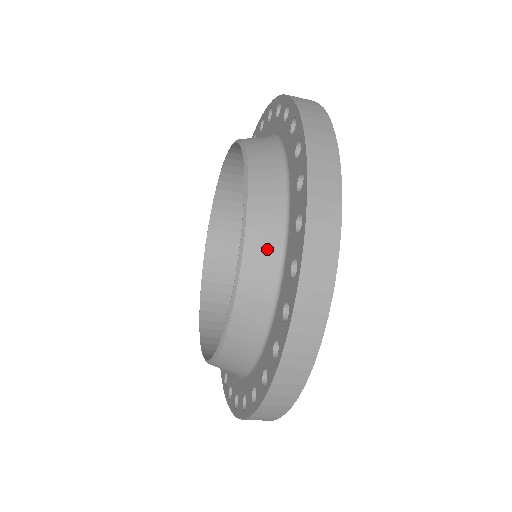
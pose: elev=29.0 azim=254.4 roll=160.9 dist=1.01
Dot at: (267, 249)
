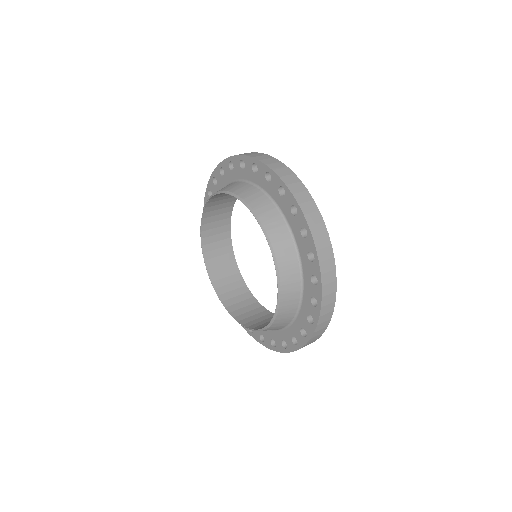
Dot at: occluded
